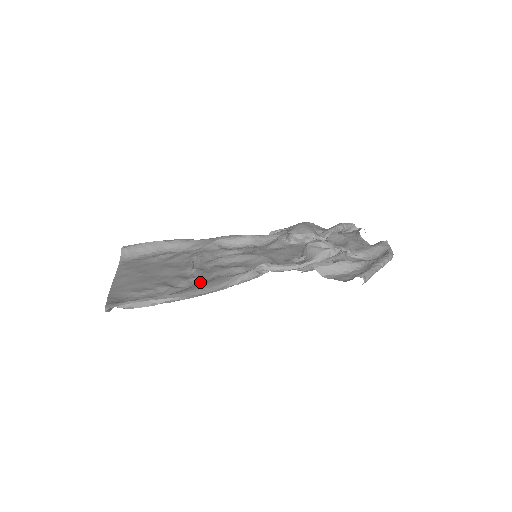
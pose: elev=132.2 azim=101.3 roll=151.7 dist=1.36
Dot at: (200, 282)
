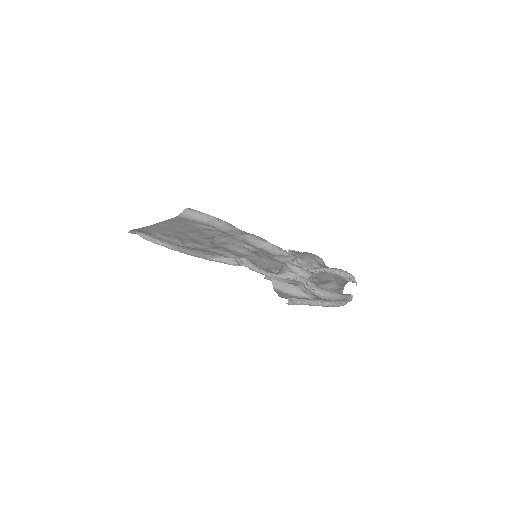
Dot at: (199, 249)
